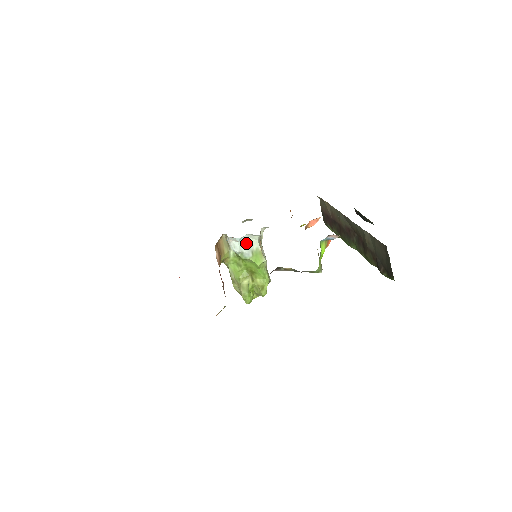
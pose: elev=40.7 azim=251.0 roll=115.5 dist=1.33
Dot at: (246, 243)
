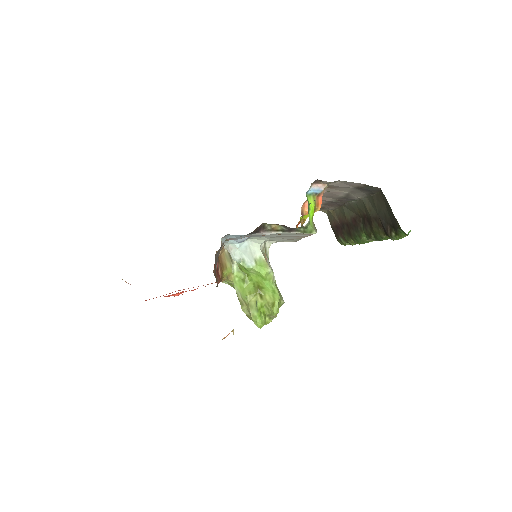
Dot at: (247, 251)
